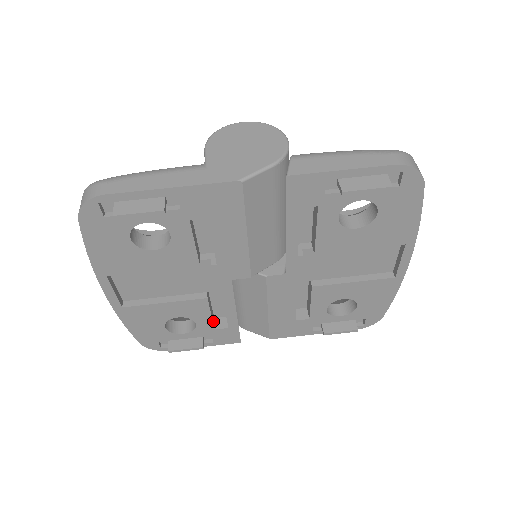
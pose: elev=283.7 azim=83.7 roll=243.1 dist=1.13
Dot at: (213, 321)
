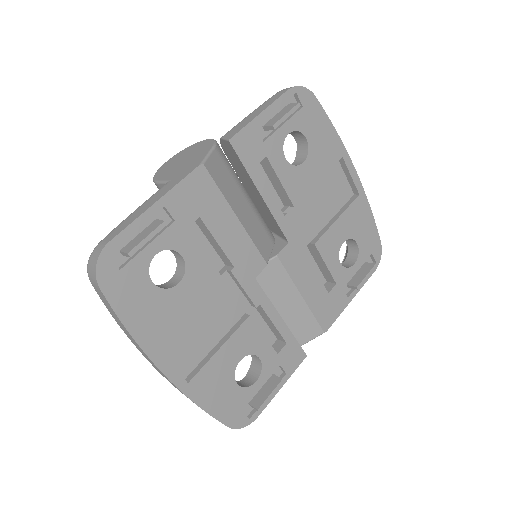
Dot at: (270, 346)
